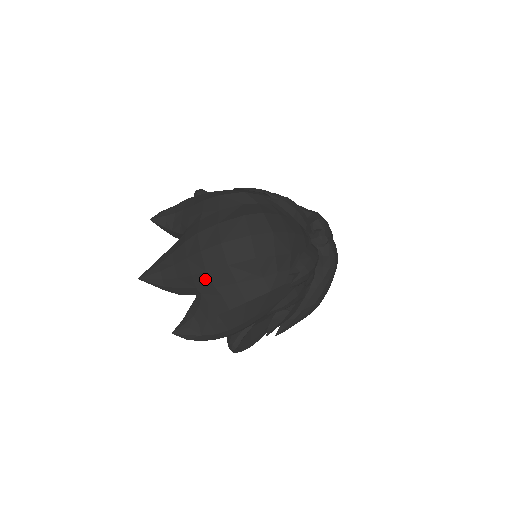
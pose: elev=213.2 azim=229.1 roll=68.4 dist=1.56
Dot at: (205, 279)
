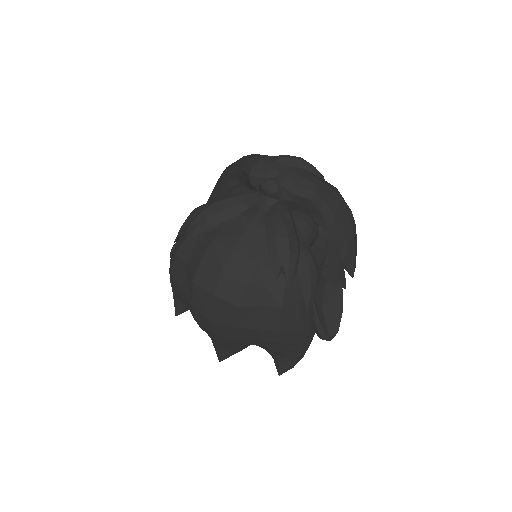
Dot at: (239, 342)
